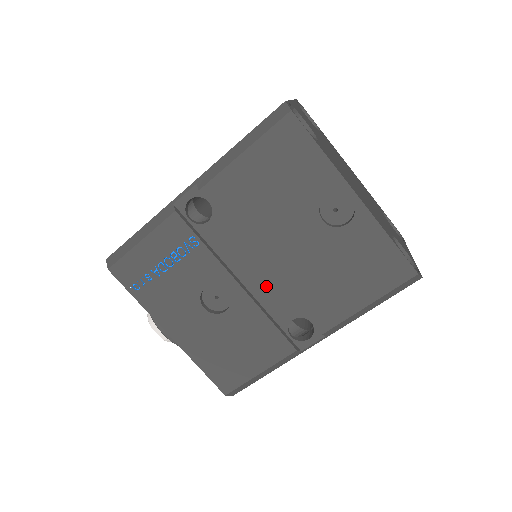
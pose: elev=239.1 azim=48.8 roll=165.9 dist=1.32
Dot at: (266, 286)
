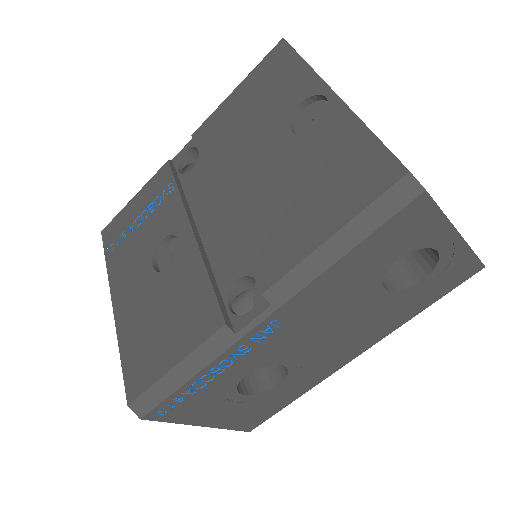
Dot at: (221, 234)
